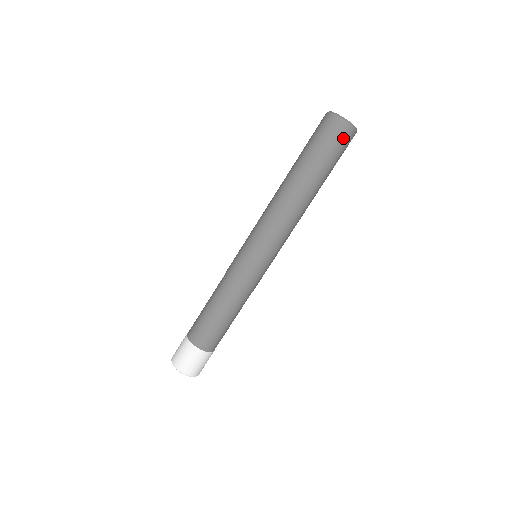
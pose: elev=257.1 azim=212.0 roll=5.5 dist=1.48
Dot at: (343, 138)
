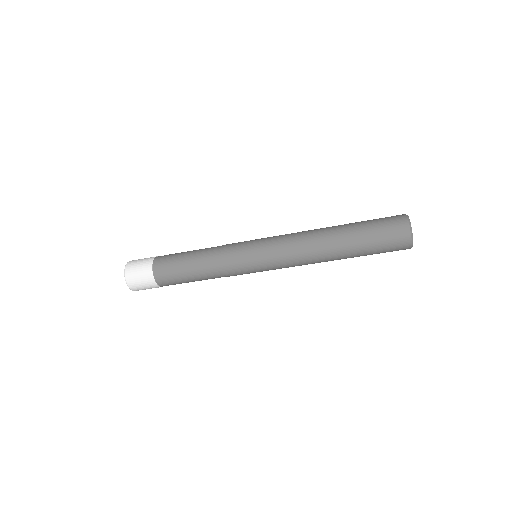
Dot at: (397, 246)
